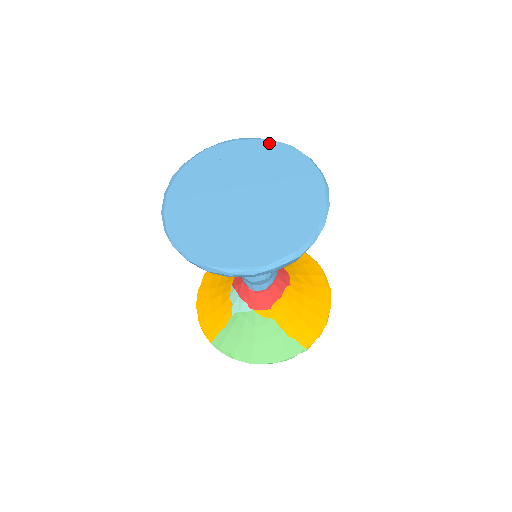
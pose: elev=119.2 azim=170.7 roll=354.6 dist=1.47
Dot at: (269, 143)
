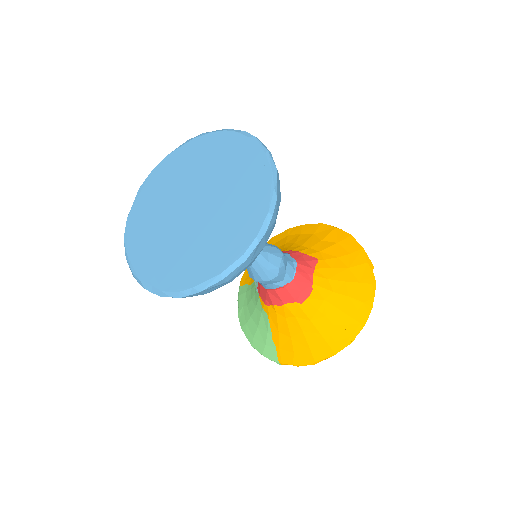
Dot at: (265, 165)
